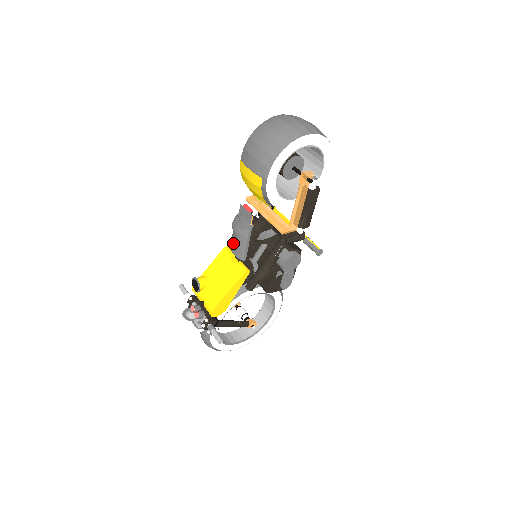
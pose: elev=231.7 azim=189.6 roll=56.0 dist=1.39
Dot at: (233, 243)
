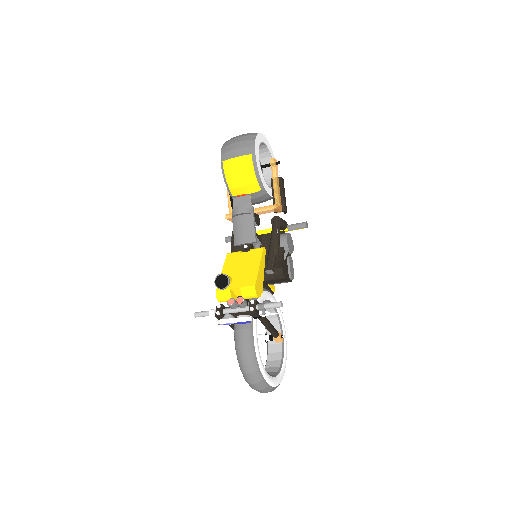
Dot at: (239, 234)
